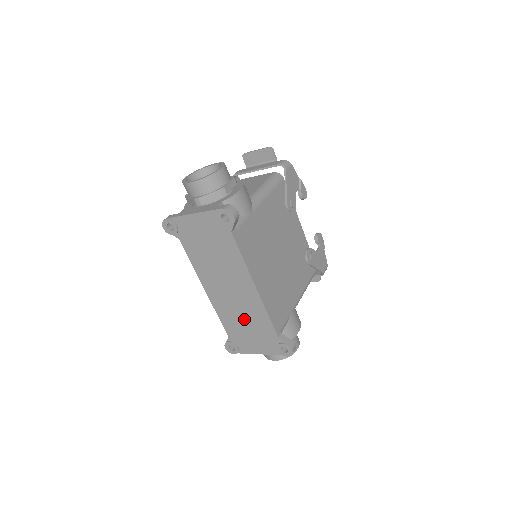
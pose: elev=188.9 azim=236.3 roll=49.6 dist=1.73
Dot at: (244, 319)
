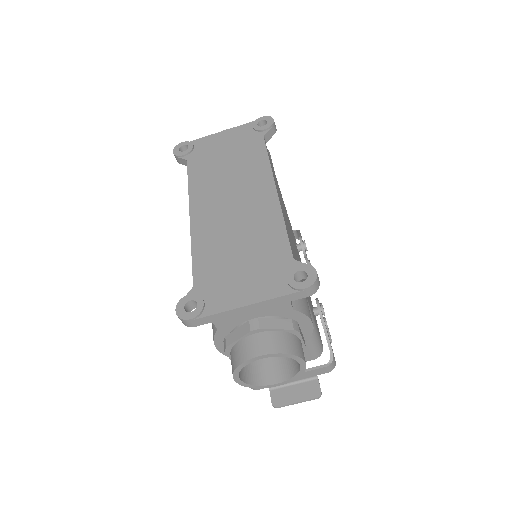
Dot at: (239, 242)
